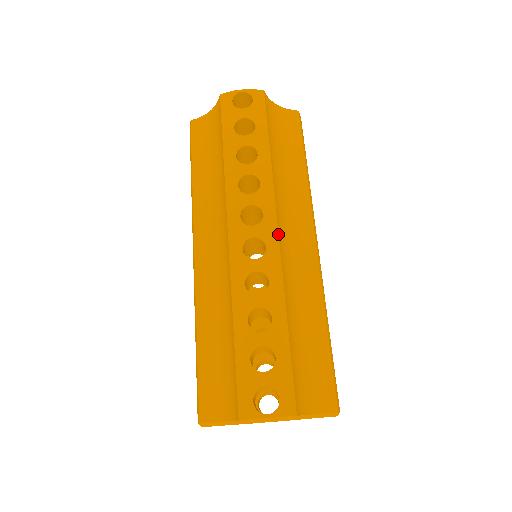
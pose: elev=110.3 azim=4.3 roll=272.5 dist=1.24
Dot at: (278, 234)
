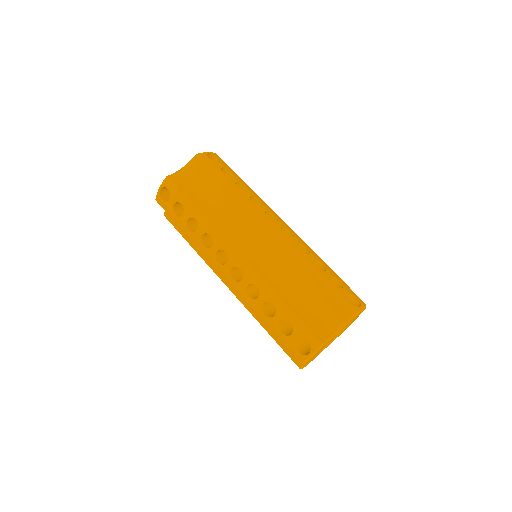
Dot at: (240, 255)
